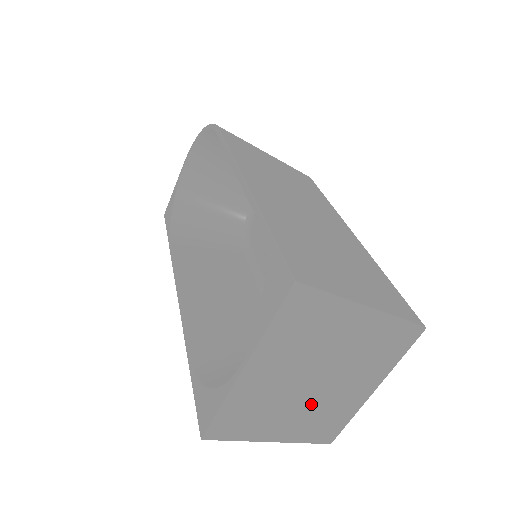
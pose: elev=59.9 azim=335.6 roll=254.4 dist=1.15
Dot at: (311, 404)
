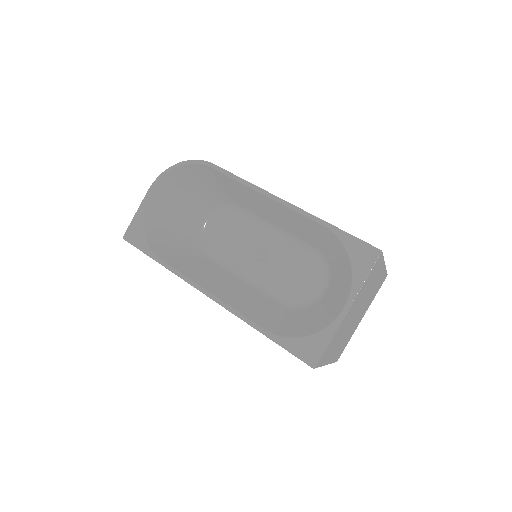
Dot at: (348, 331)
